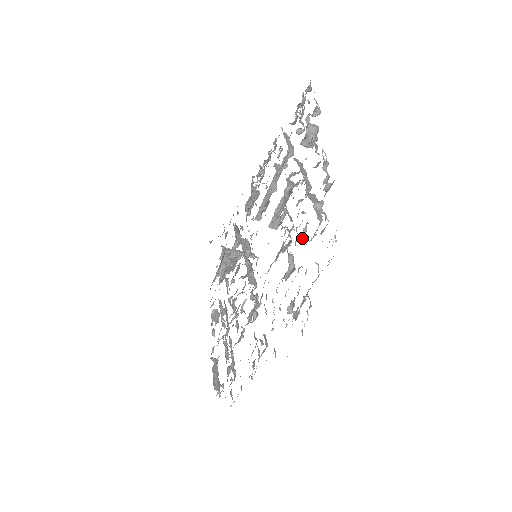
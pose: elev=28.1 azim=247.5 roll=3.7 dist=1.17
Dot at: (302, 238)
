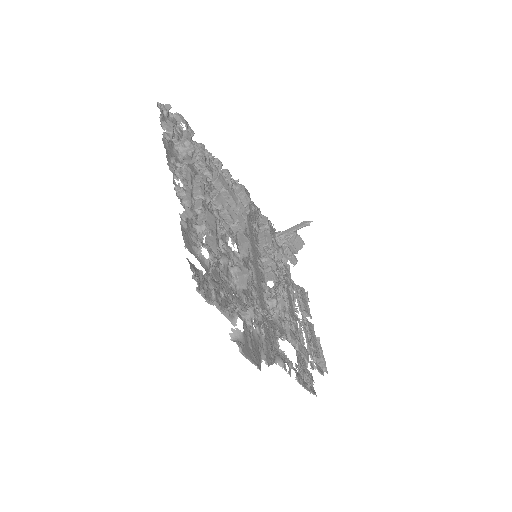
Dot at: occluded
